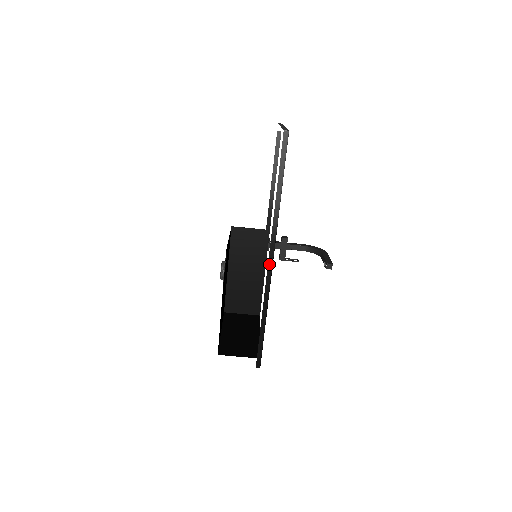
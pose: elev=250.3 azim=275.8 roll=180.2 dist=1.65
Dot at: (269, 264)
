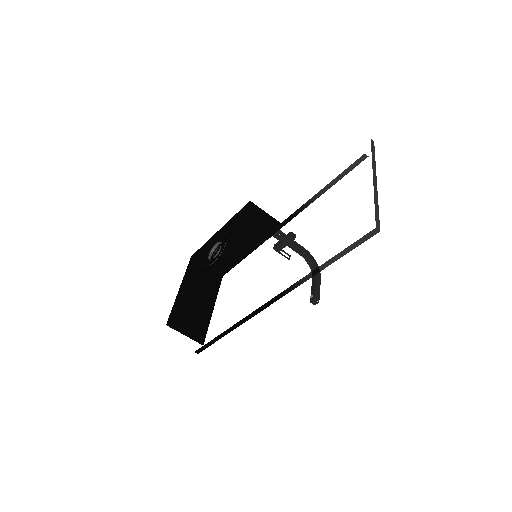
Dot at: (266, 304)
